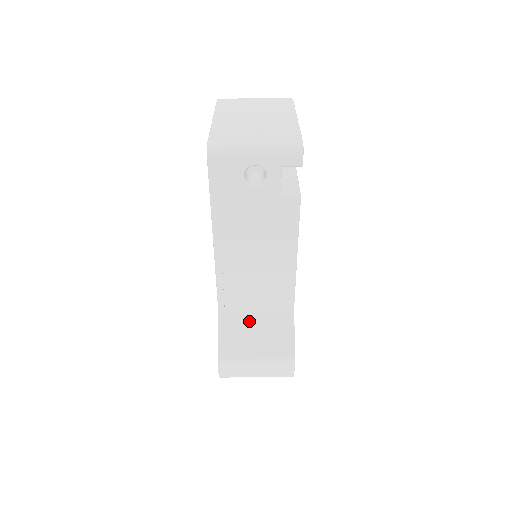
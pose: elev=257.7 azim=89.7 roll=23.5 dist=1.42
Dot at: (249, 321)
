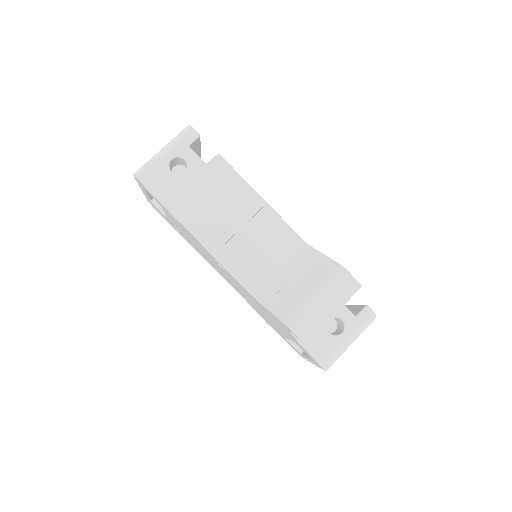
Dot at: (283, 281)
